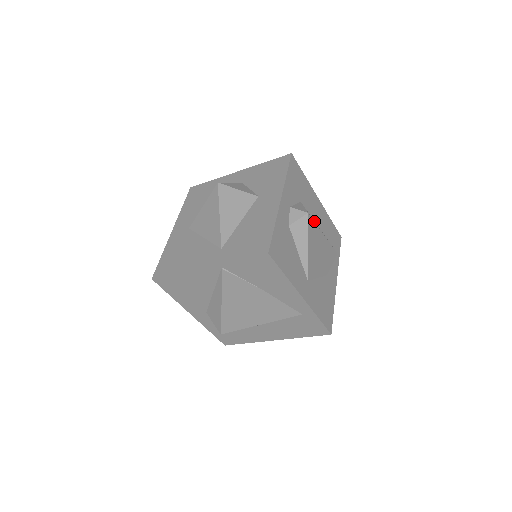
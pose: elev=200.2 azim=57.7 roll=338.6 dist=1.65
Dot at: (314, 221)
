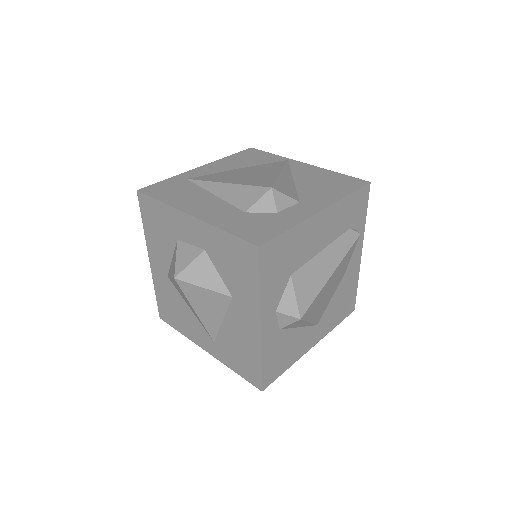
Dot at: (314, 288)
